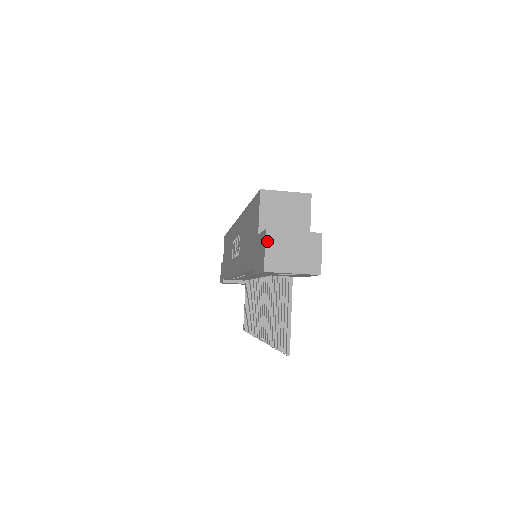
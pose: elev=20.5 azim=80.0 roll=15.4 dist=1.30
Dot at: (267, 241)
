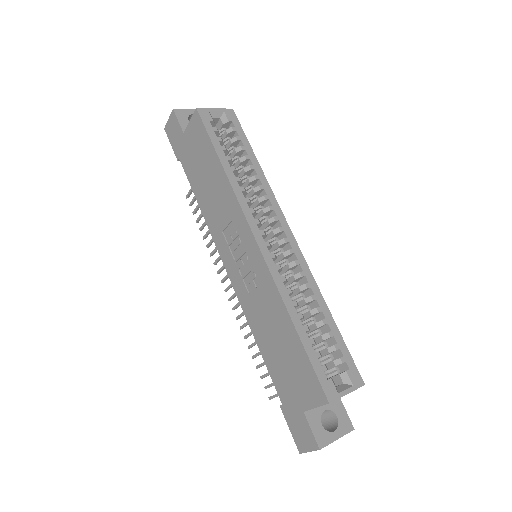
Dot at: (315, 450)
